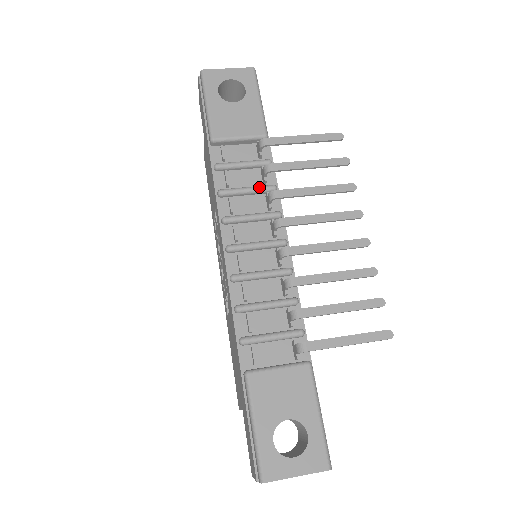
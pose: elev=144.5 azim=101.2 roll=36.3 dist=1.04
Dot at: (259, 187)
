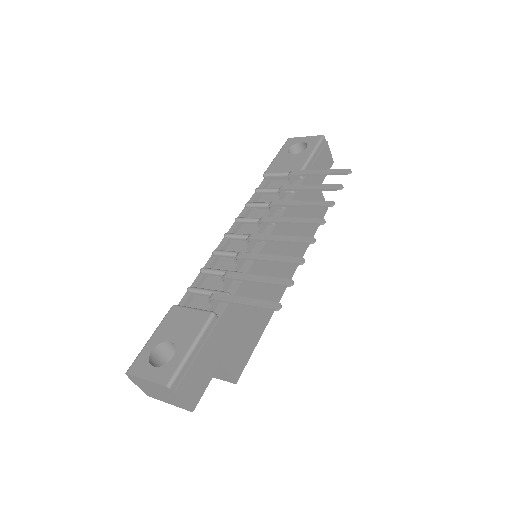
Dot at: occluded
